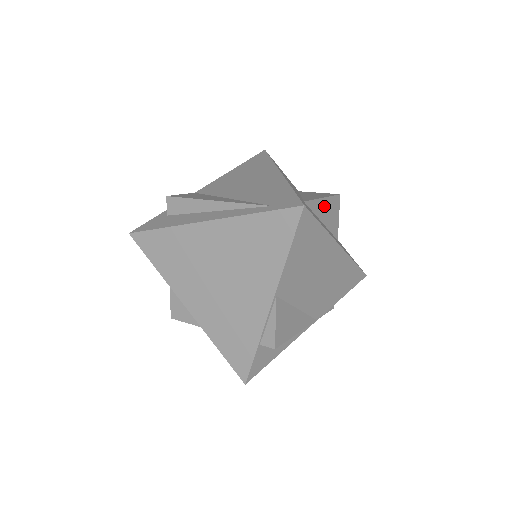
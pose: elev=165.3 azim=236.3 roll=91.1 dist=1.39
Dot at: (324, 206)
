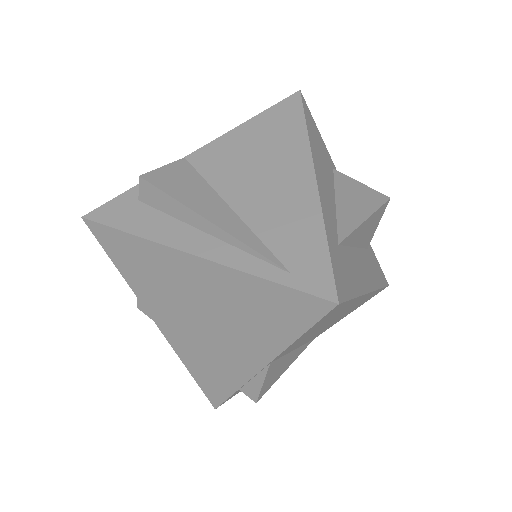
Dot at: (364, 227)
